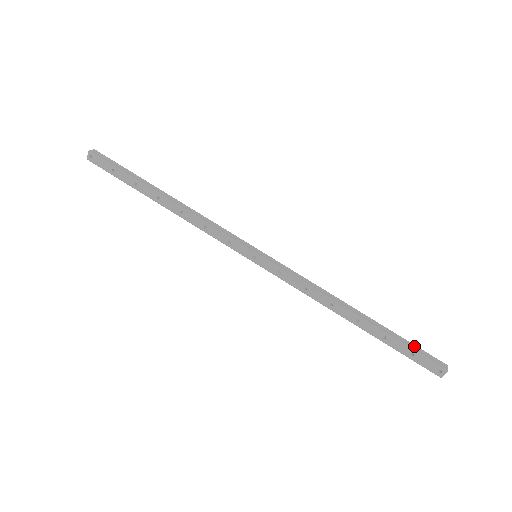
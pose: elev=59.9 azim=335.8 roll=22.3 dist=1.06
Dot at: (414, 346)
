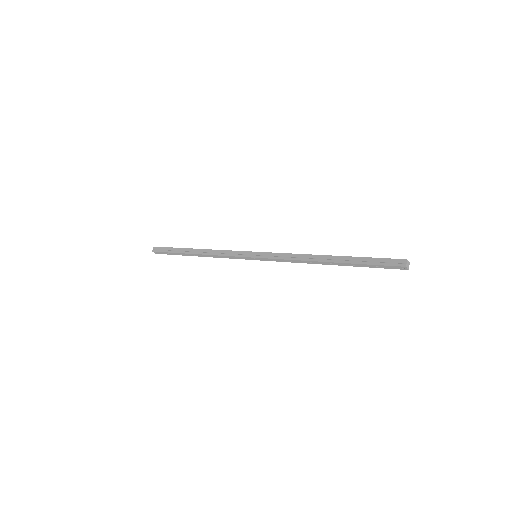
Dot at: (376, 259)
